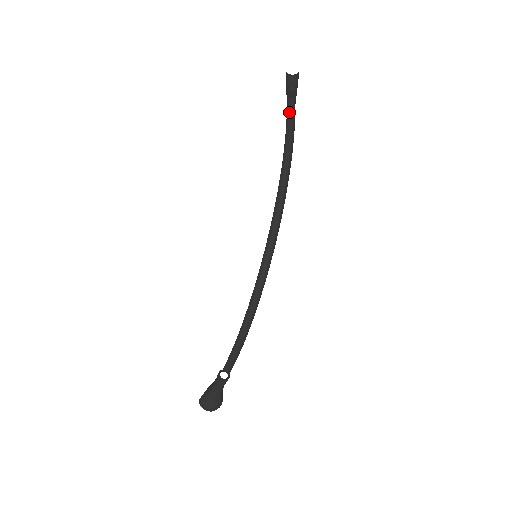
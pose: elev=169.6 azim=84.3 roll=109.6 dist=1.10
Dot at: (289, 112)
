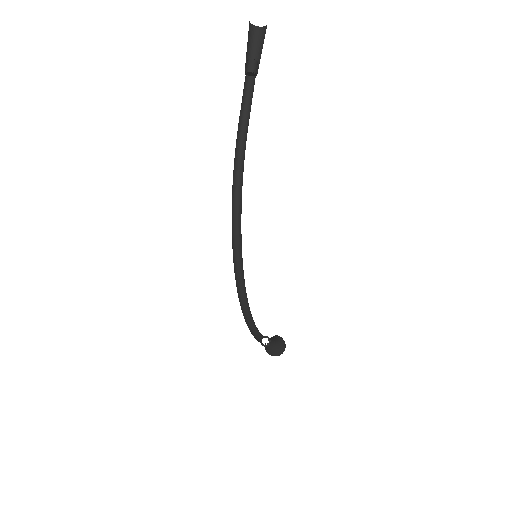
Dot at: (248, 102)
